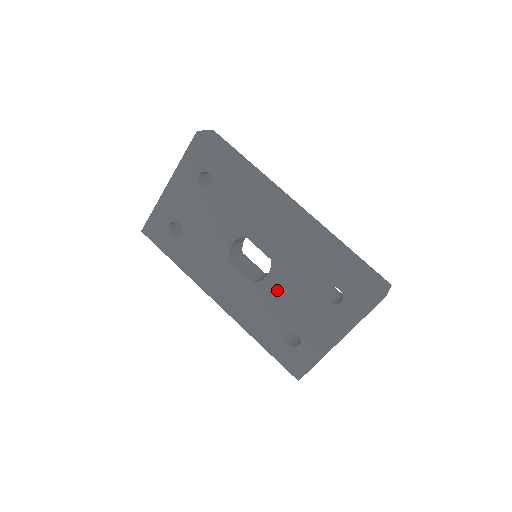
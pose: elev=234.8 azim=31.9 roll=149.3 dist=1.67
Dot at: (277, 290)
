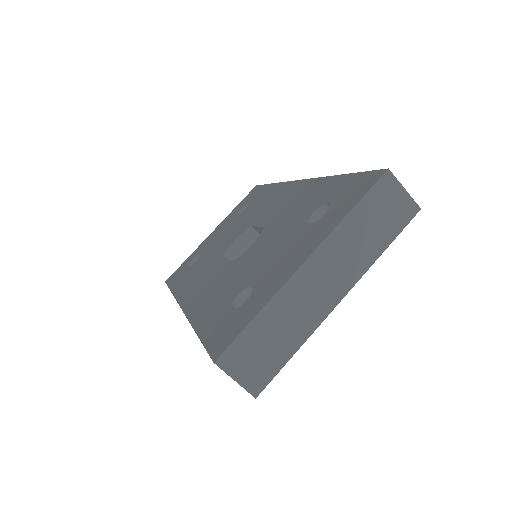
Dot at: (254, 252)
